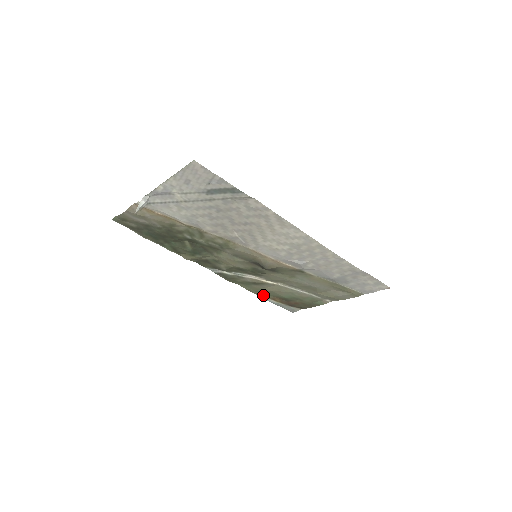
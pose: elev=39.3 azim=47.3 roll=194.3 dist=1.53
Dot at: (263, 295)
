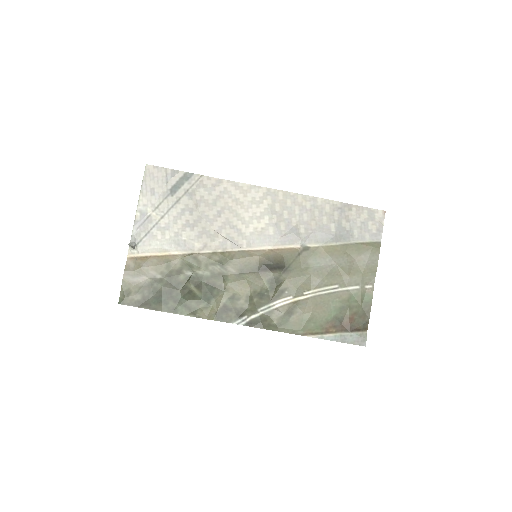
Dot at: (313, 332)
